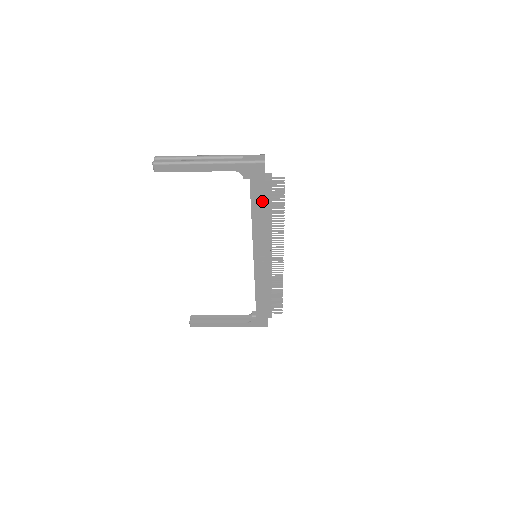
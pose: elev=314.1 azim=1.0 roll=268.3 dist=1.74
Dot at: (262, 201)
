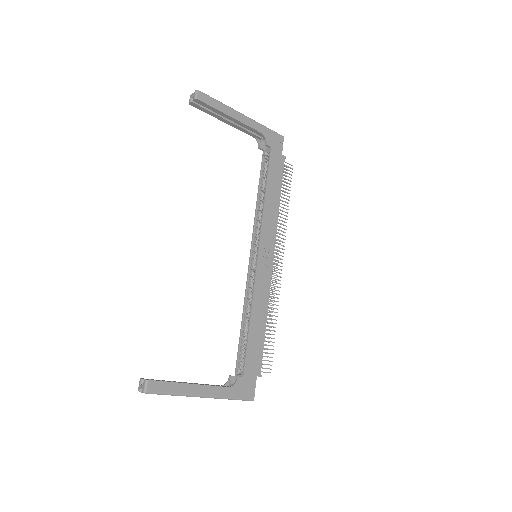
Dot at: (276, 176)
